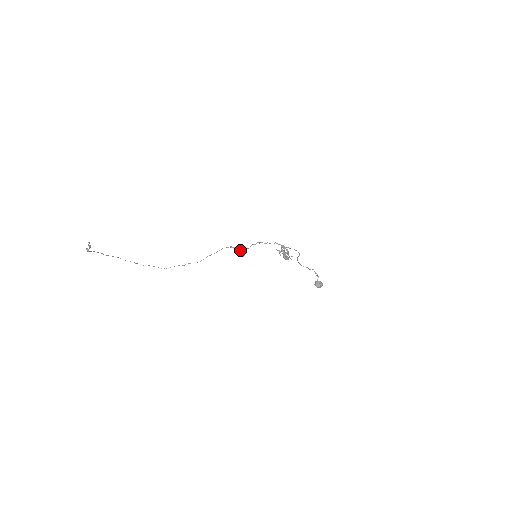
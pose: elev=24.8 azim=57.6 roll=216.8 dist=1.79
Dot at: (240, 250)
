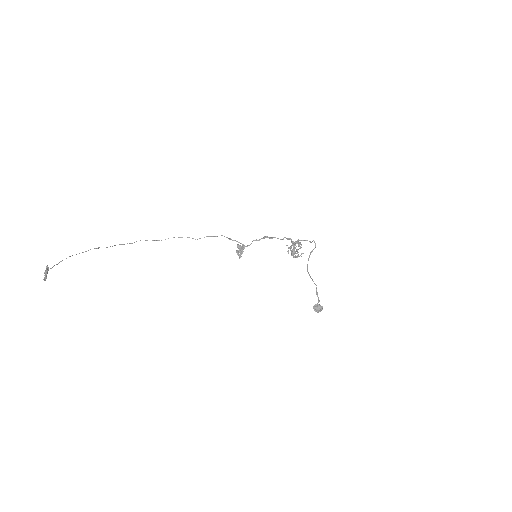
Dot at: occluded
